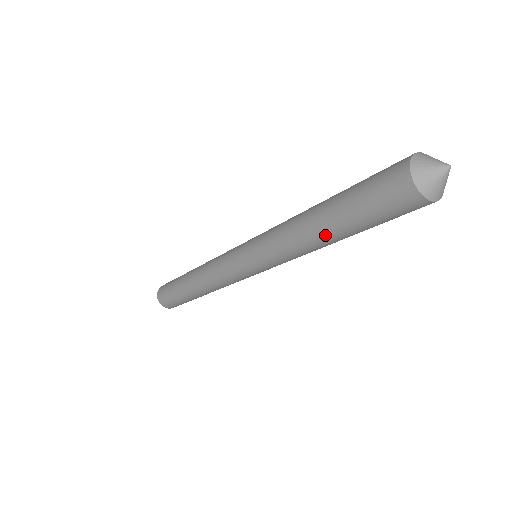
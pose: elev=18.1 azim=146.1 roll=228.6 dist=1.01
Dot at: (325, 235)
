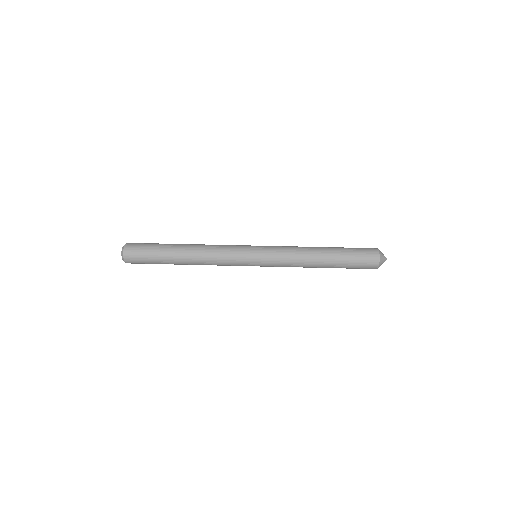
Dot at: (324, 266)
